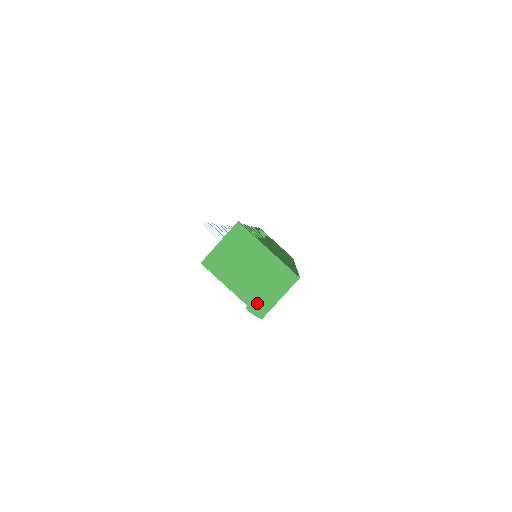
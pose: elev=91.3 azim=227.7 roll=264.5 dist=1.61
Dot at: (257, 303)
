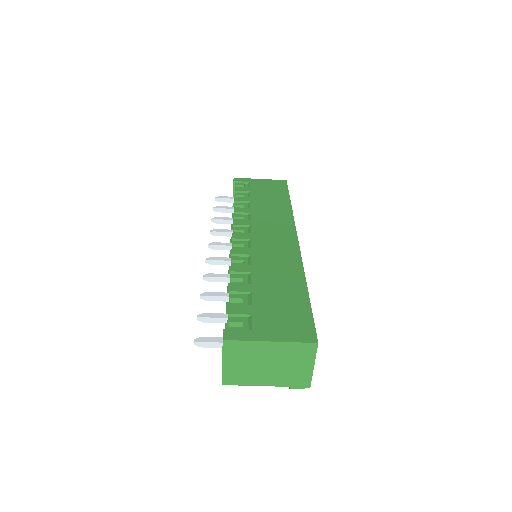
Dot at: (296, 381)
